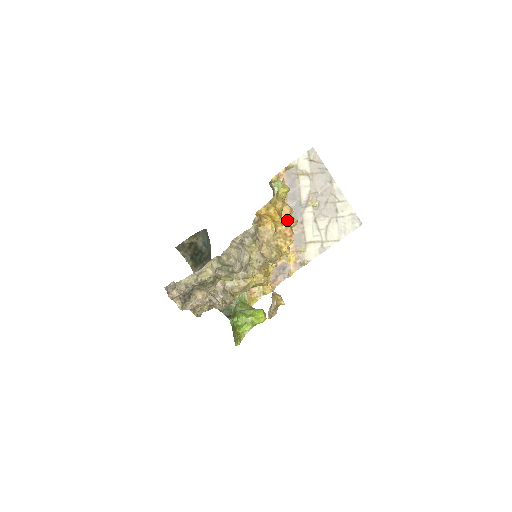
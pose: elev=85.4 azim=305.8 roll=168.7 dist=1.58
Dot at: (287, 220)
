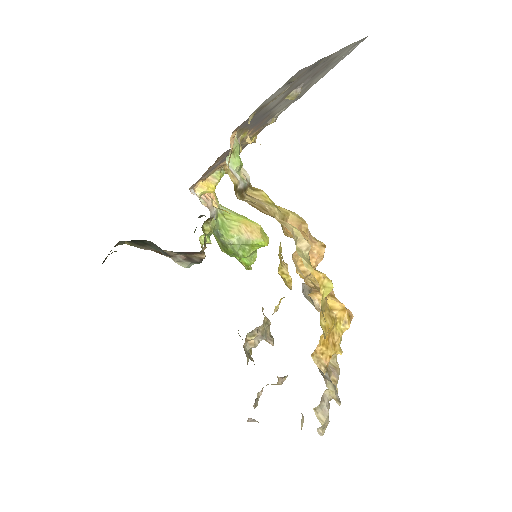
Dot at: (313, 260)
